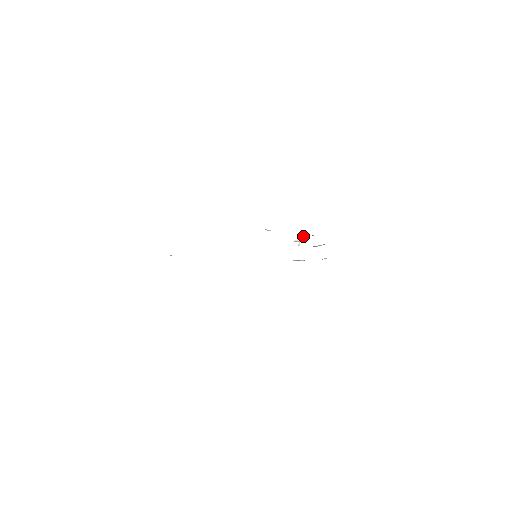
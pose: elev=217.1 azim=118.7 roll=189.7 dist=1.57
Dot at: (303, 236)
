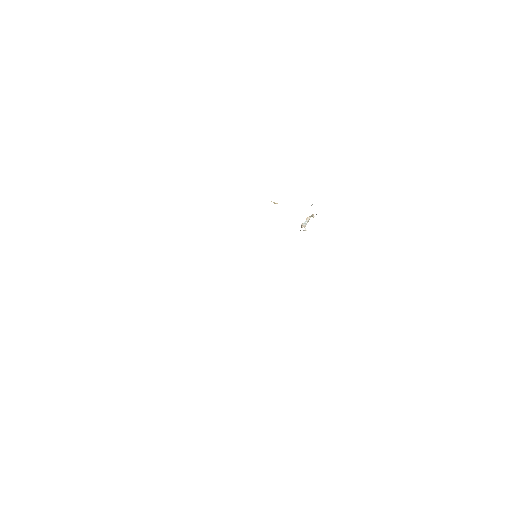
Dot at: (308, 219)
